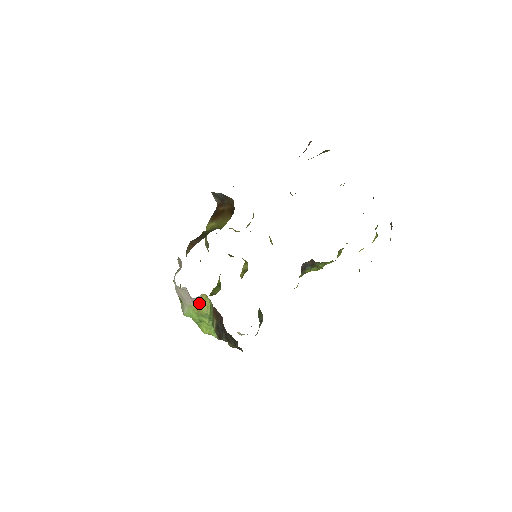
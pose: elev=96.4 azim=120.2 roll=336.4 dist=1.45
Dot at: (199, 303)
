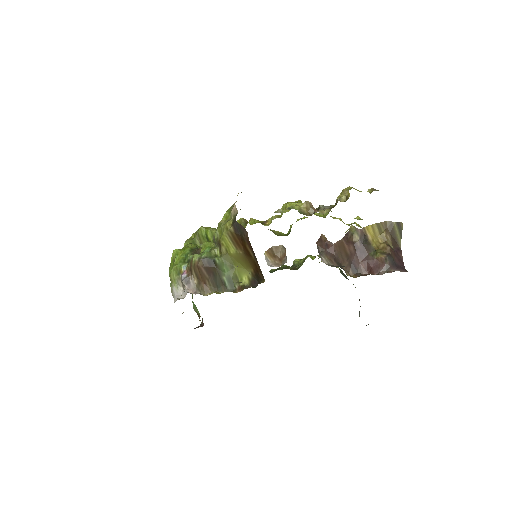
Dot at: occluded
